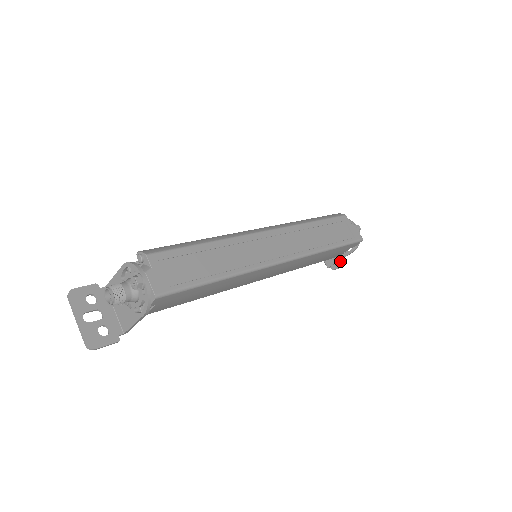
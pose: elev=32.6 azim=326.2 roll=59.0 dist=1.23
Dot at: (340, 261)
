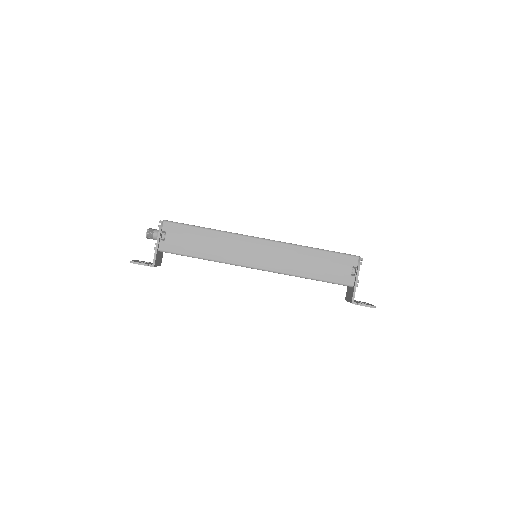
Dot at: occluded
